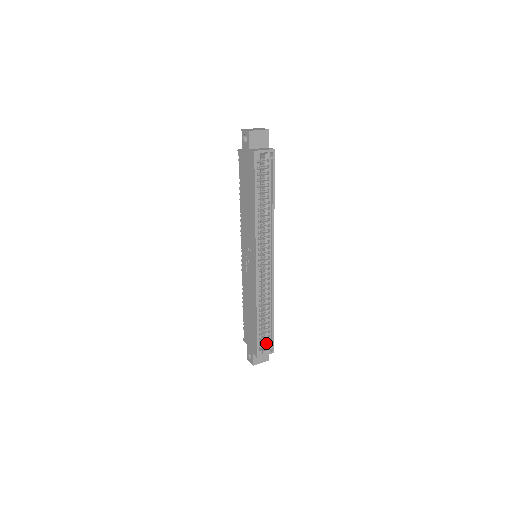
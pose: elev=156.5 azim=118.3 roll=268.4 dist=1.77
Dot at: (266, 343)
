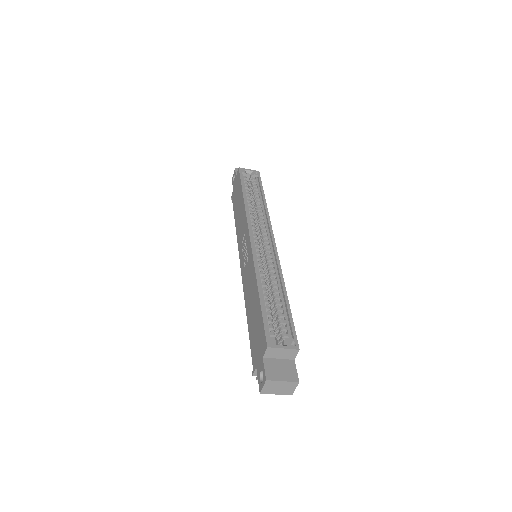
Dot at: (282, 336)
